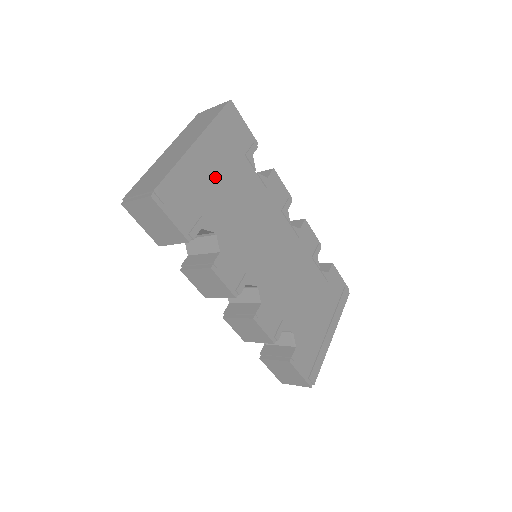
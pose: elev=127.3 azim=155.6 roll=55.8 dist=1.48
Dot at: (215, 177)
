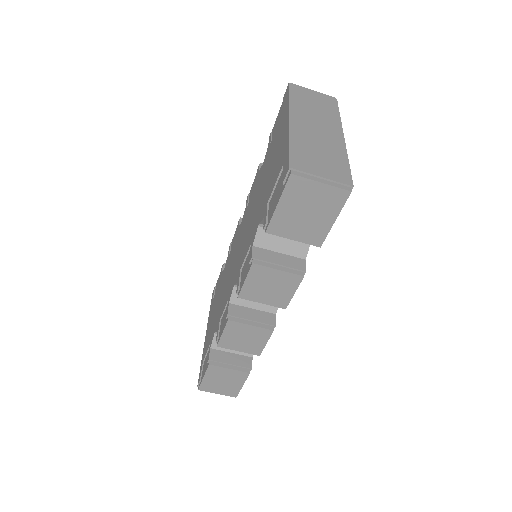
Dot at: occluded
